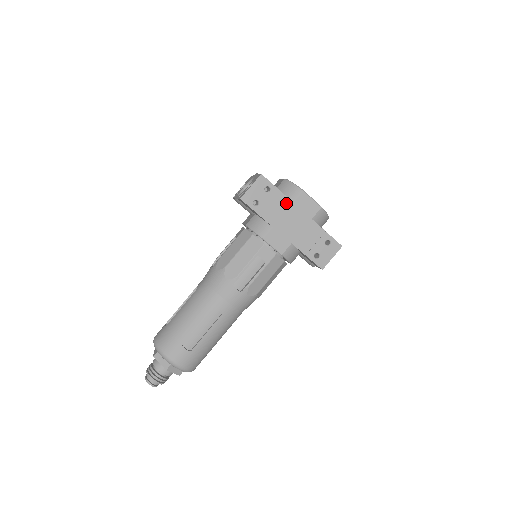
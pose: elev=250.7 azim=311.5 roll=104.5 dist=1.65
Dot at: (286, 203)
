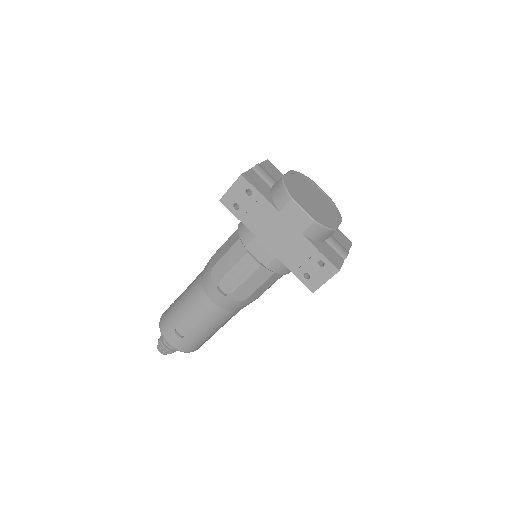
Dot at: (271, 211)
